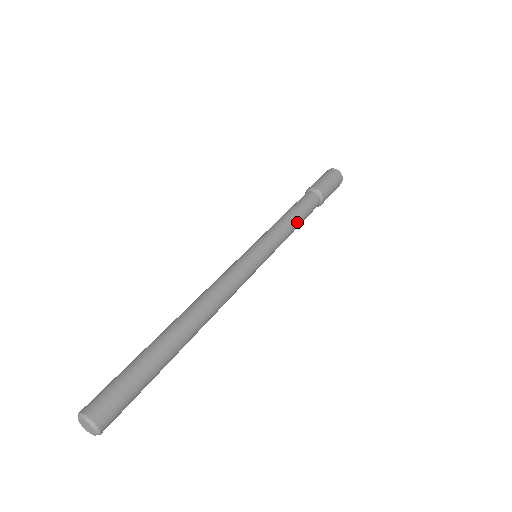
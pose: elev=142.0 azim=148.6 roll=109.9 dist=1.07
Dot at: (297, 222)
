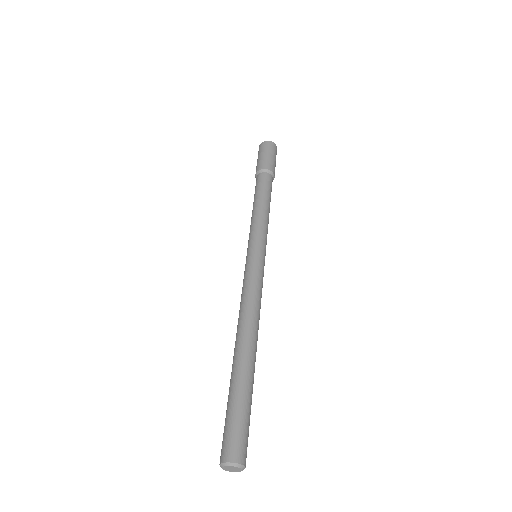
Dot at: (266, 206)
